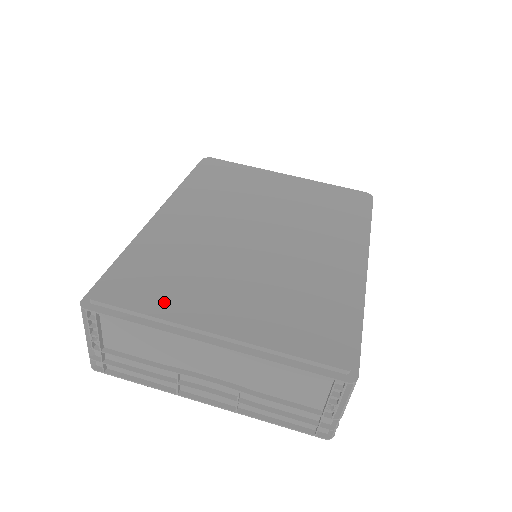
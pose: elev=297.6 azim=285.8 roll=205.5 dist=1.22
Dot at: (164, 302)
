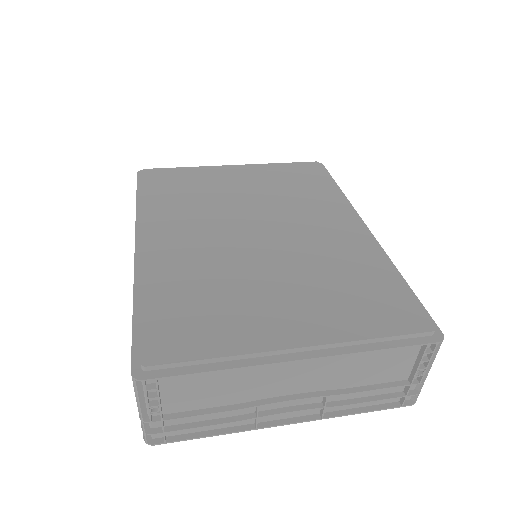
Dot at: (224, 336)
